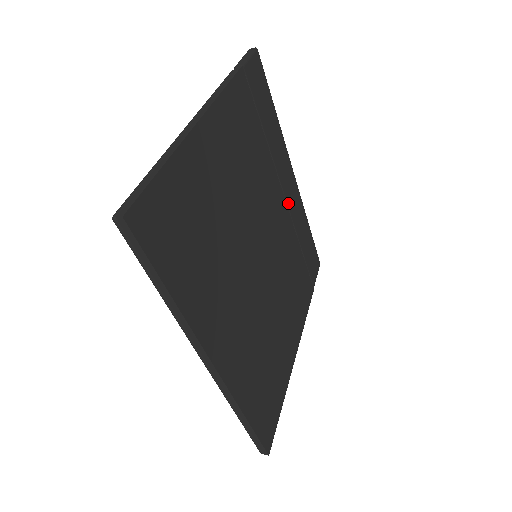
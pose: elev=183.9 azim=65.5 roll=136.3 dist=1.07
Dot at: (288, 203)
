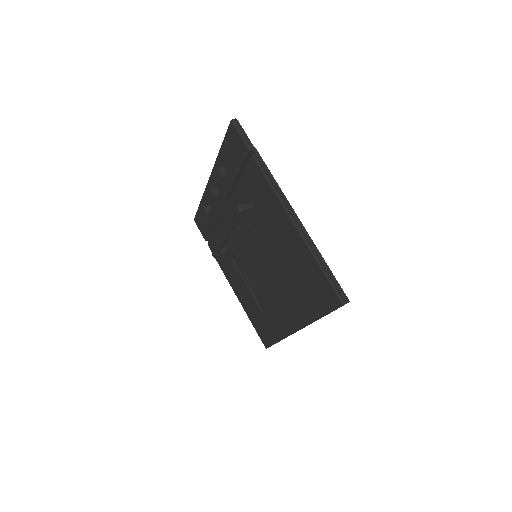
Dot at: occluded
